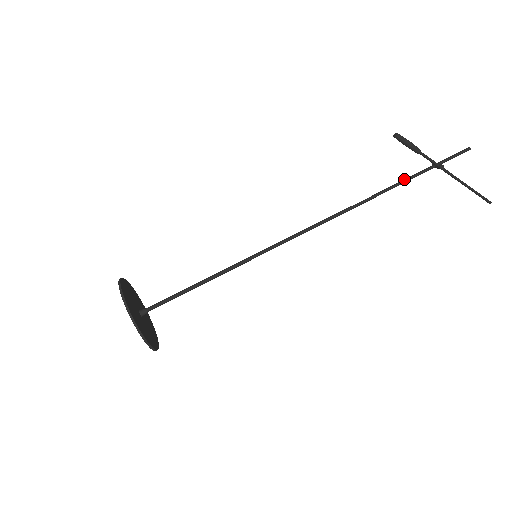
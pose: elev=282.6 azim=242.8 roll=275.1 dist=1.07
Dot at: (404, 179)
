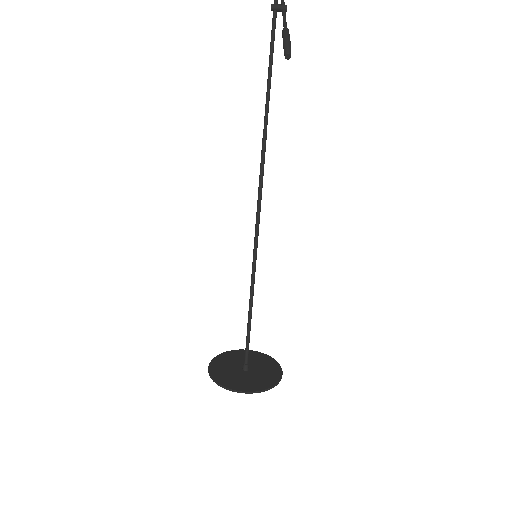
Dot at: (271, 59)
